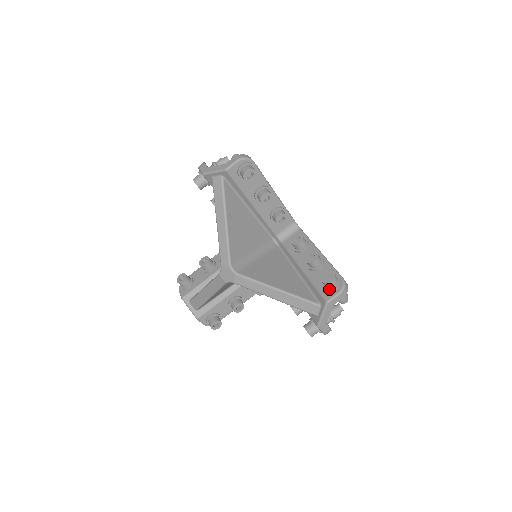
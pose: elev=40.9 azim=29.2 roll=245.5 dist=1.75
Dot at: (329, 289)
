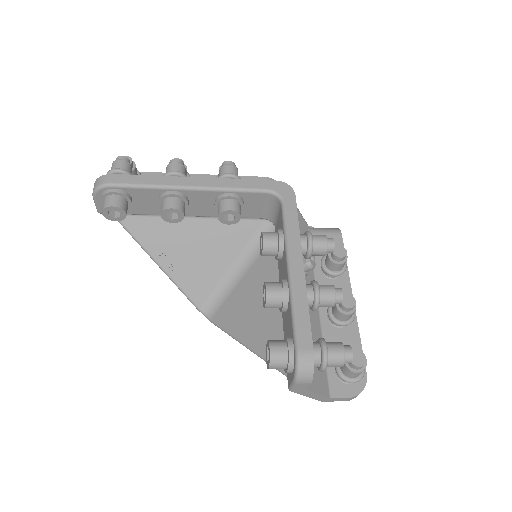
Dot at: occluded
